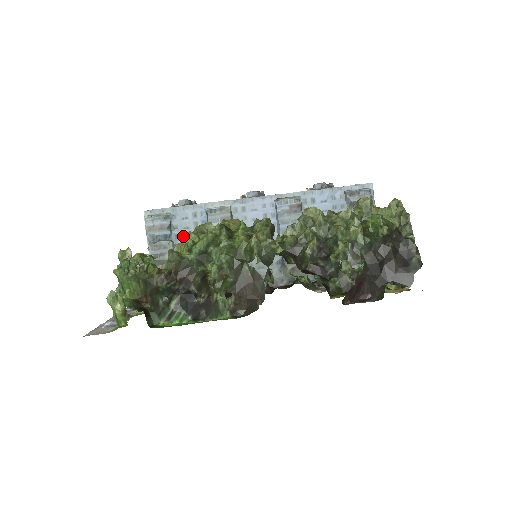
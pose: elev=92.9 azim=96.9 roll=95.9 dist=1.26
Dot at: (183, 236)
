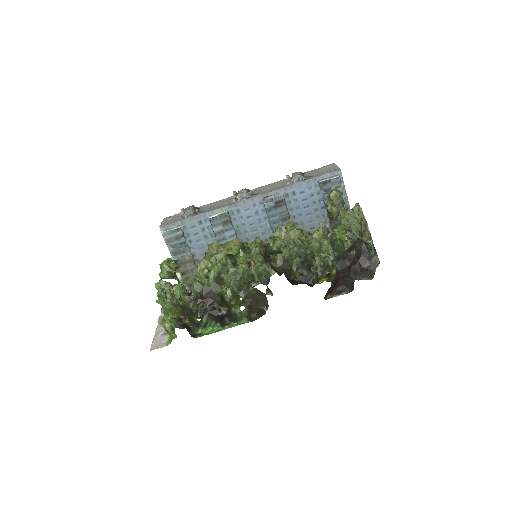
Dot at: (195, 240)
